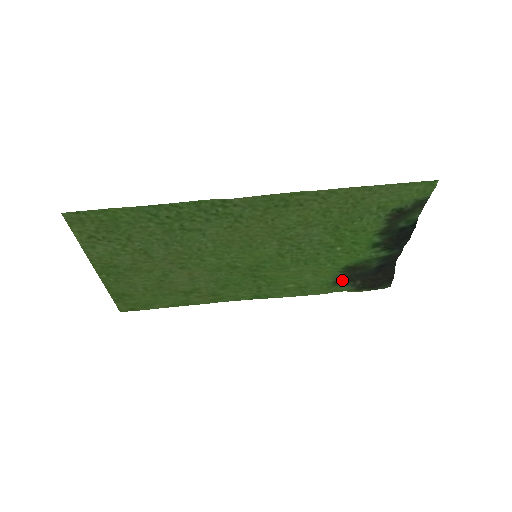
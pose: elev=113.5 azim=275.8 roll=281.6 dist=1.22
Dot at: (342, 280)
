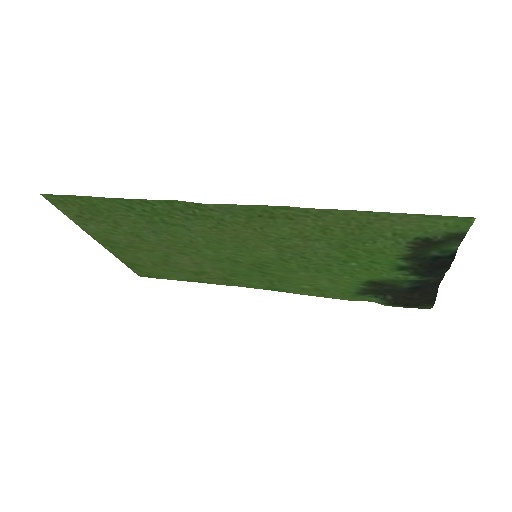
Dot at: (368, 292)
